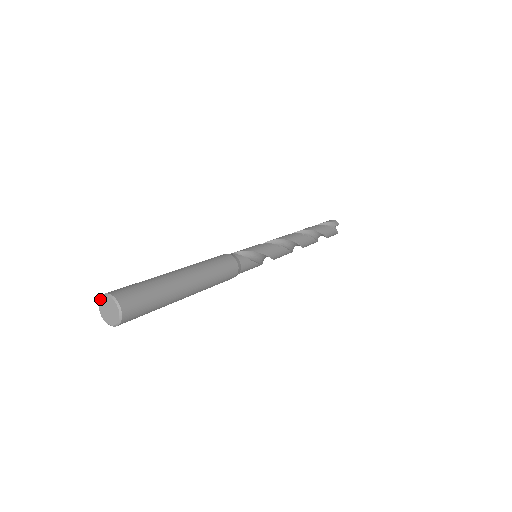
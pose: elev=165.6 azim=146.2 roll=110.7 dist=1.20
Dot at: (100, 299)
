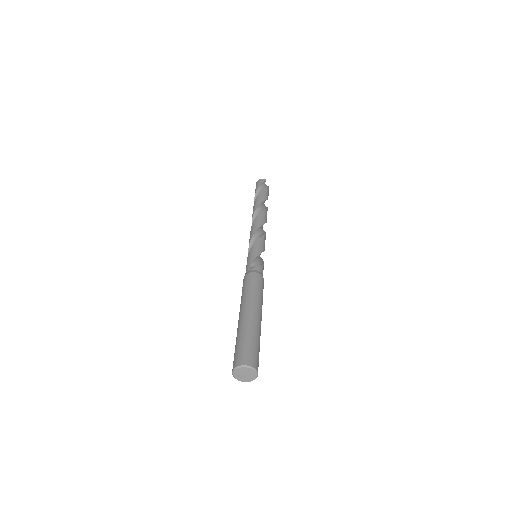
Dot at: (234, 372)
